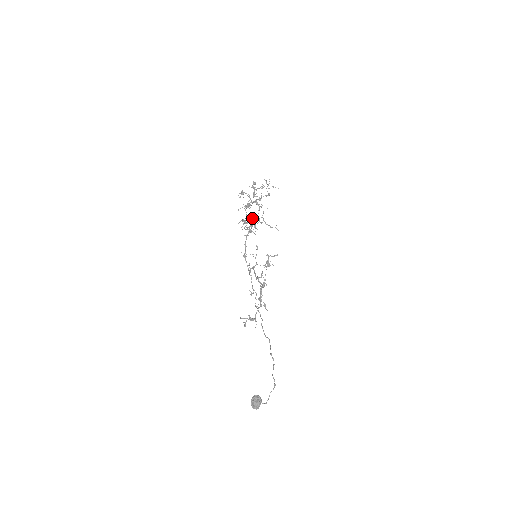
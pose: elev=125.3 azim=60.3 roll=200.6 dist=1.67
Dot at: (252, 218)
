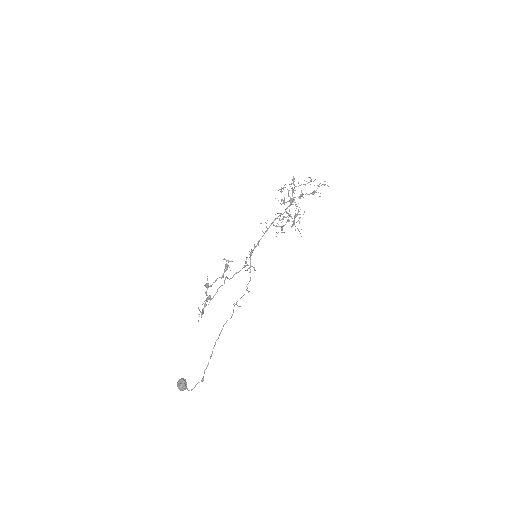
Dot at: occluded
